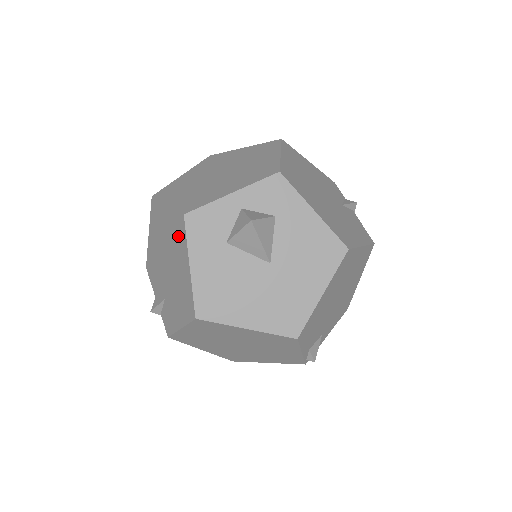
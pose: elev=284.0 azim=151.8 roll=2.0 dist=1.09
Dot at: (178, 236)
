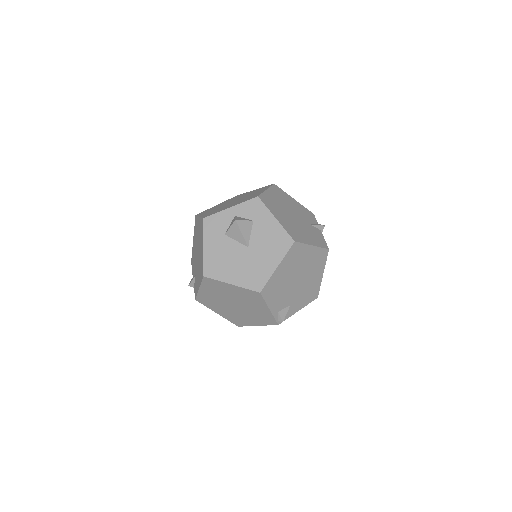
Dot at: (201, 232)
